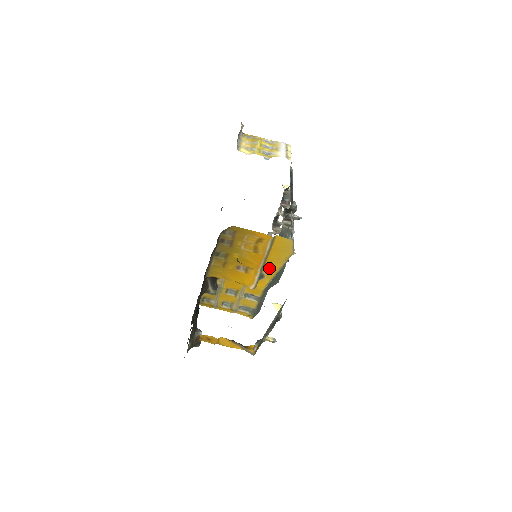
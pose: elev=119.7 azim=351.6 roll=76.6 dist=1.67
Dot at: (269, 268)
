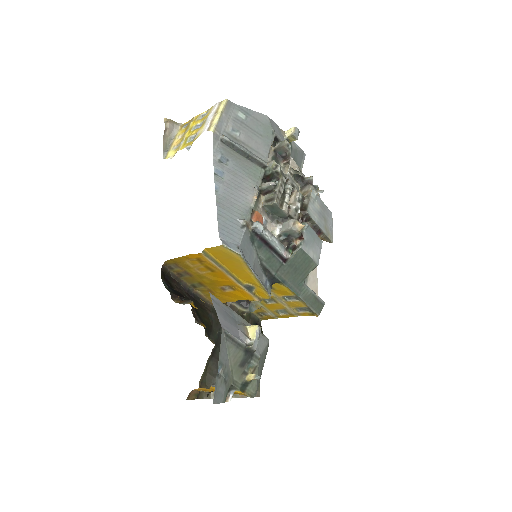
Dot at: (244, 278)
